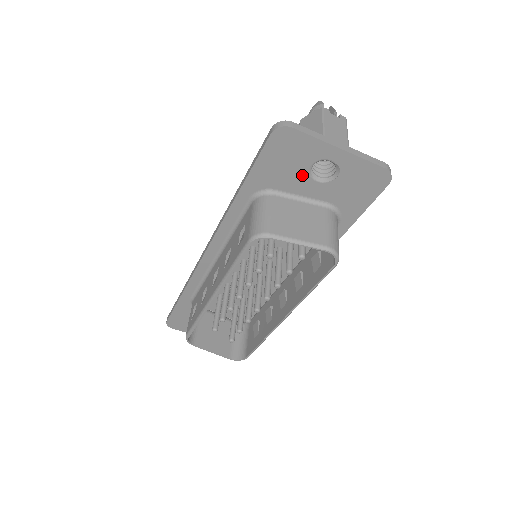
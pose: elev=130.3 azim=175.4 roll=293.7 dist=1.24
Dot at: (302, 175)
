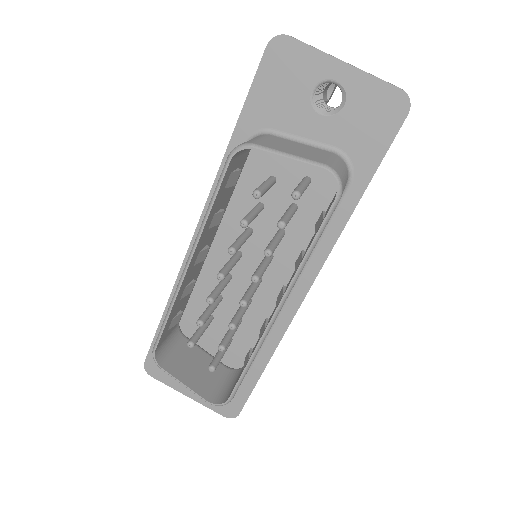
Dot at: (303, 105)
